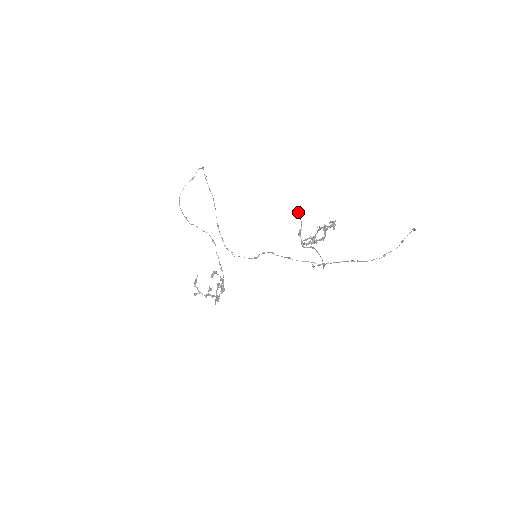
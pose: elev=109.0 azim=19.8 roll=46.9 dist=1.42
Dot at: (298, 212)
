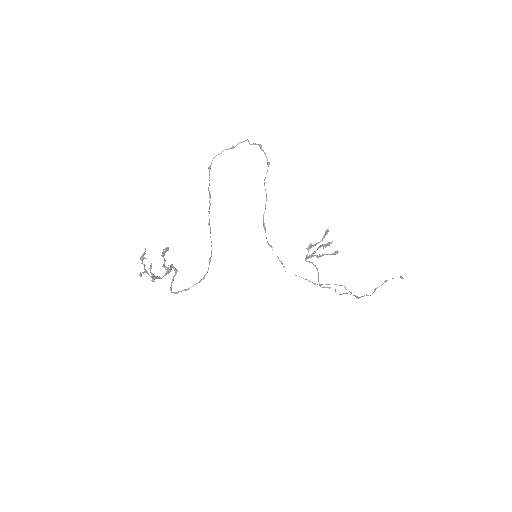
Dot at: (327, 233)
